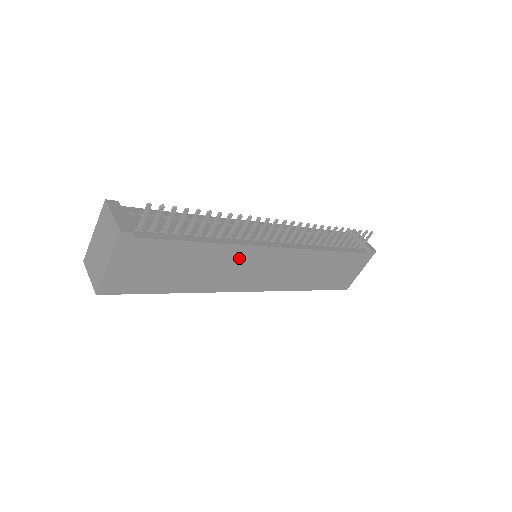
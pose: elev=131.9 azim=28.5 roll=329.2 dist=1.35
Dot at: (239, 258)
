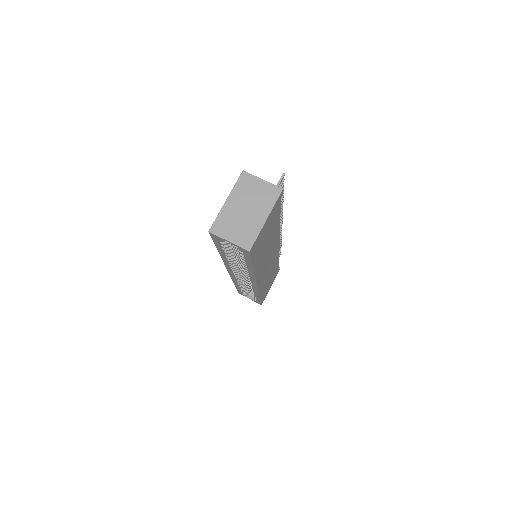
Dot at: (273, 246)
